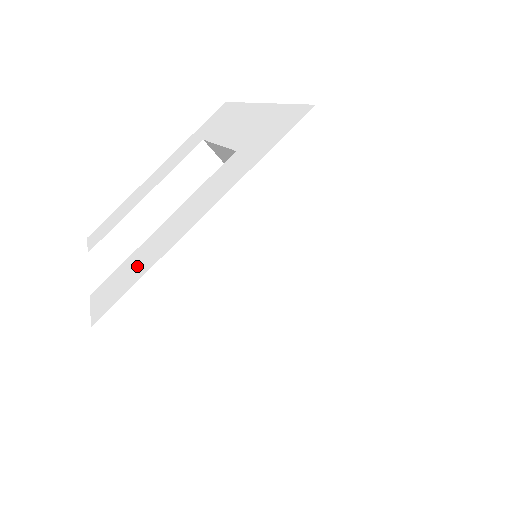
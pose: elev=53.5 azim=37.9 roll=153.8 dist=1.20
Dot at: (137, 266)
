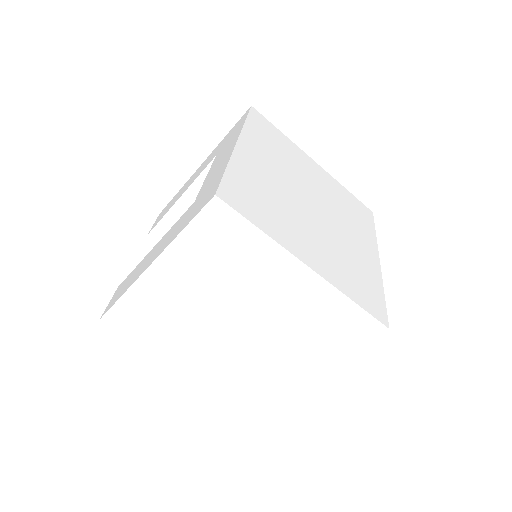
Dot at: (127, 283)
